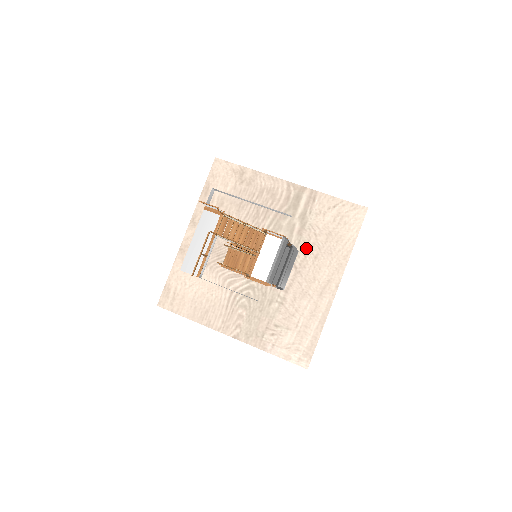
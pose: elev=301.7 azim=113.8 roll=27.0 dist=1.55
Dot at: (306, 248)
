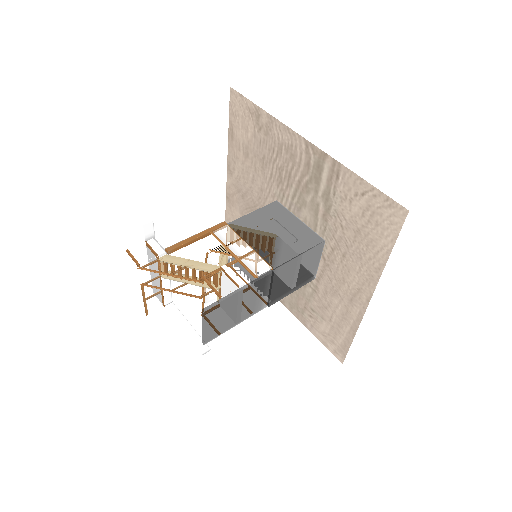
Dot at: (333, 240)
